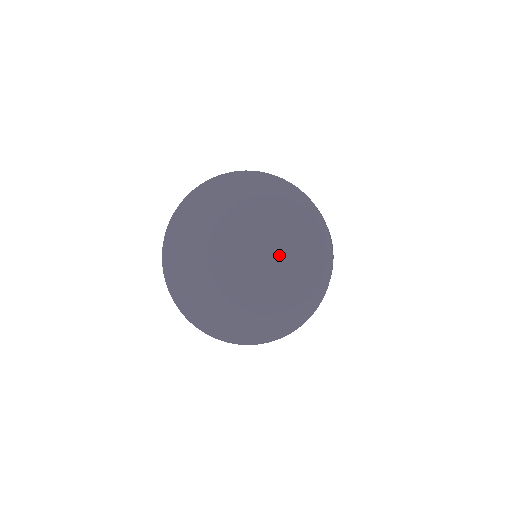
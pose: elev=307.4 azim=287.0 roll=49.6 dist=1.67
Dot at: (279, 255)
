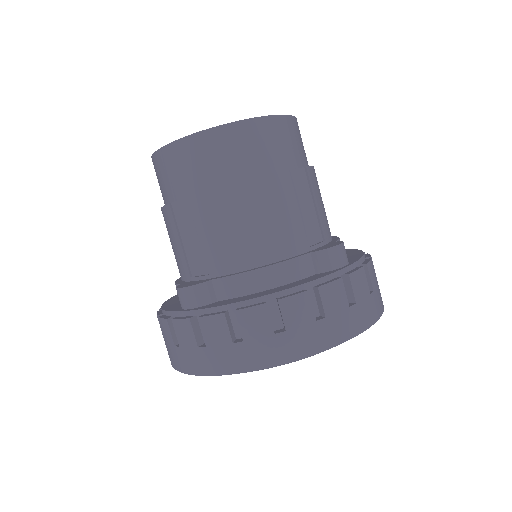
Dot at: occluded
